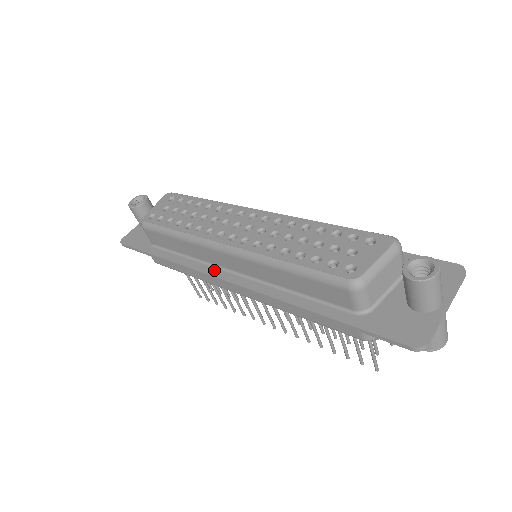
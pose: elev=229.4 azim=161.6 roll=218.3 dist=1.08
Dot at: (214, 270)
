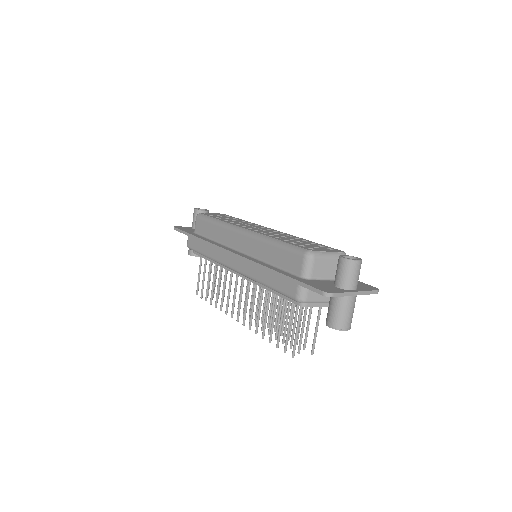
Dot at: (226, 247)
